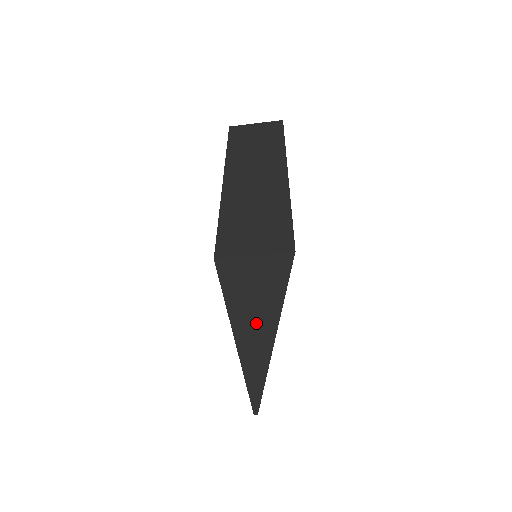
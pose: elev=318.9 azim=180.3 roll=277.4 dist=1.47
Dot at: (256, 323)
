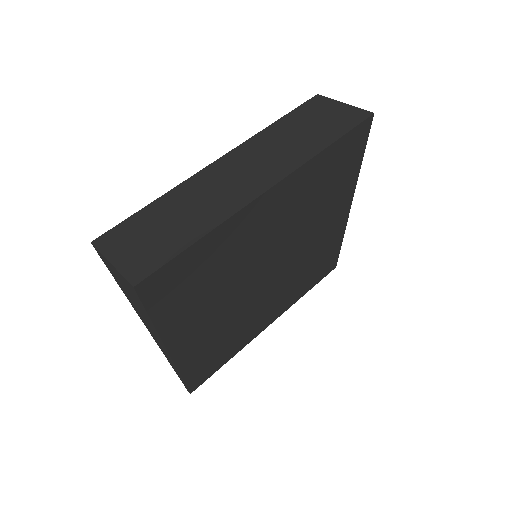
Dot at: (147, 322)
